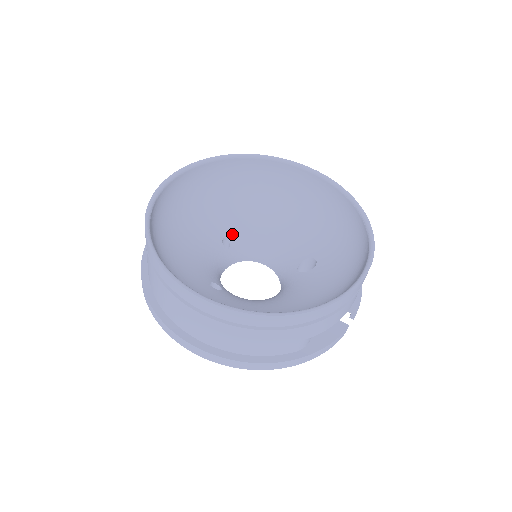
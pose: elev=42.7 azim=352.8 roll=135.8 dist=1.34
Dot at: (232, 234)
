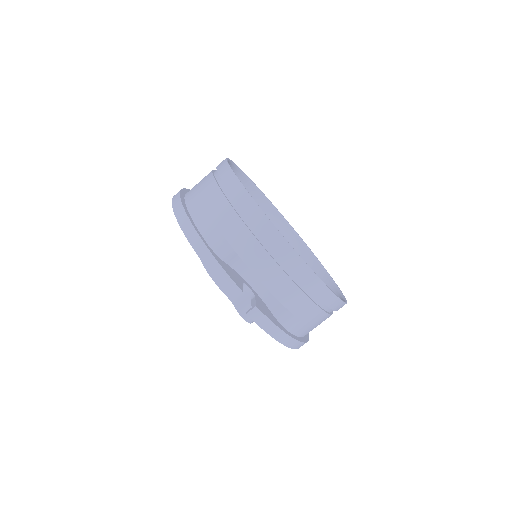
Dot at: occluded
